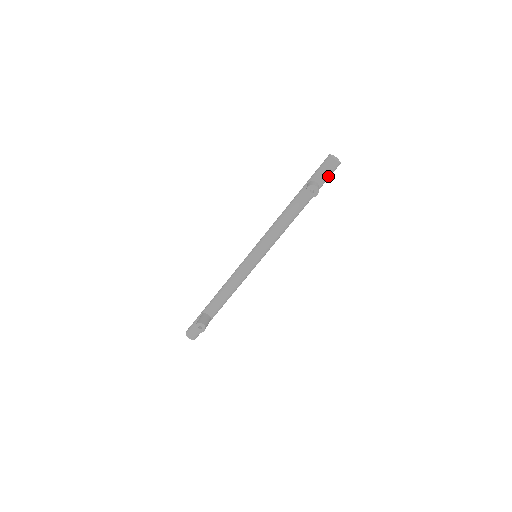
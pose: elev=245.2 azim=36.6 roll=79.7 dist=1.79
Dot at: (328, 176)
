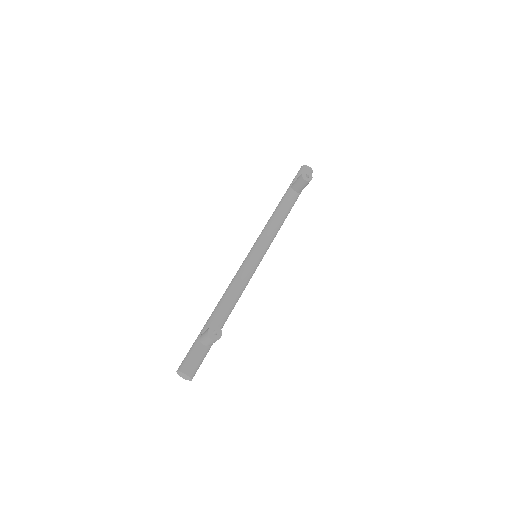
Dot at: occluded
